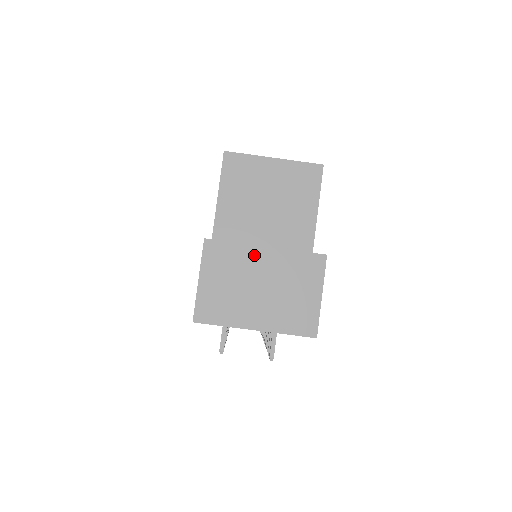
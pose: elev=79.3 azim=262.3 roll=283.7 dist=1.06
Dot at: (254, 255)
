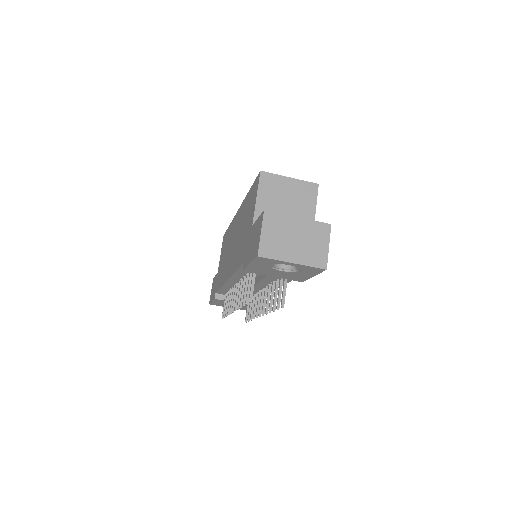
Dot at: (292, 221)
